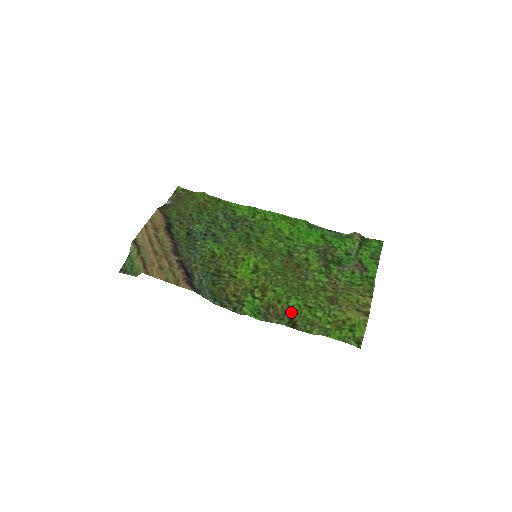
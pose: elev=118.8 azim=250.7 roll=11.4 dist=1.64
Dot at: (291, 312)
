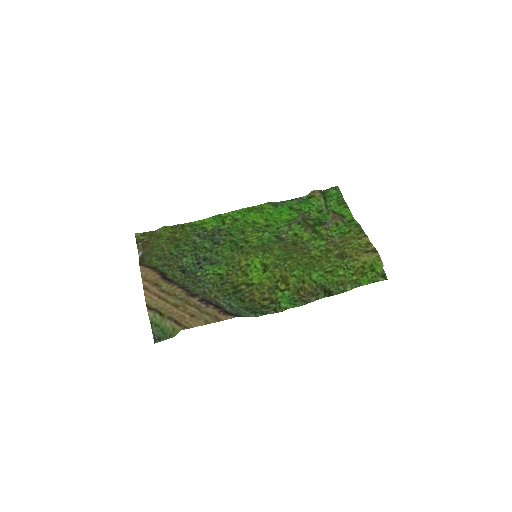
Dot at: (319, 284)
